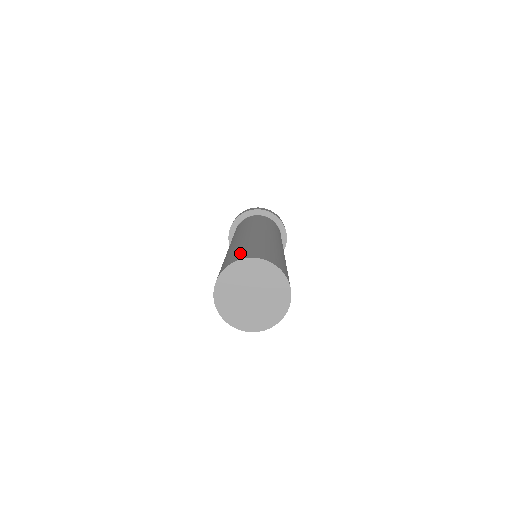
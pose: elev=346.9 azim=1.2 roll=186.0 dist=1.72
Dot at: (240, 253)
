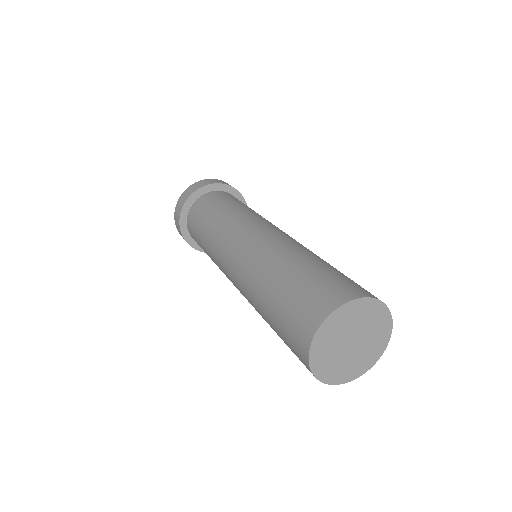
Dot at: (317, 289)
